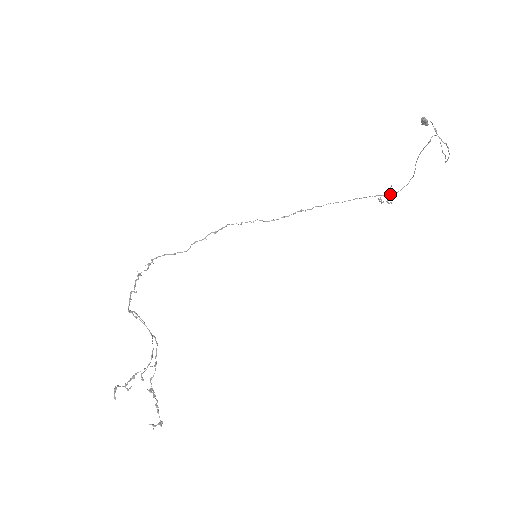
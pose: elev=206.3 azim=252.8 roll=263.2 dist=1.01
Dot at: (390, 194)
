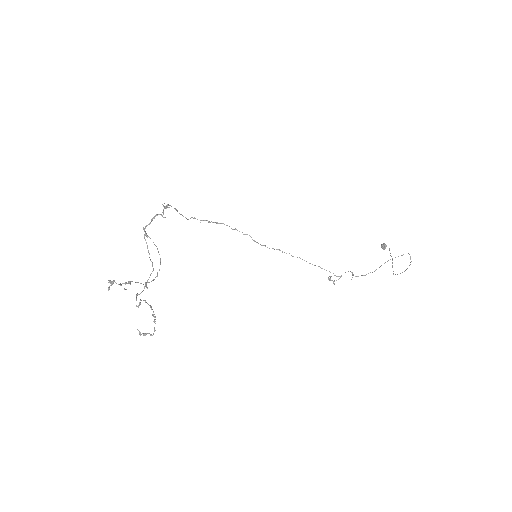
Dot at: (353, 274)
